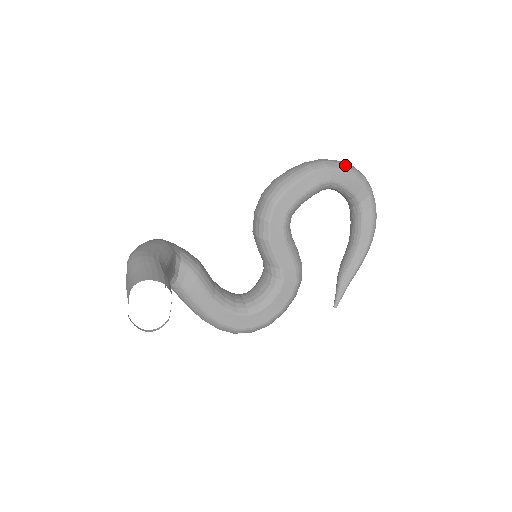
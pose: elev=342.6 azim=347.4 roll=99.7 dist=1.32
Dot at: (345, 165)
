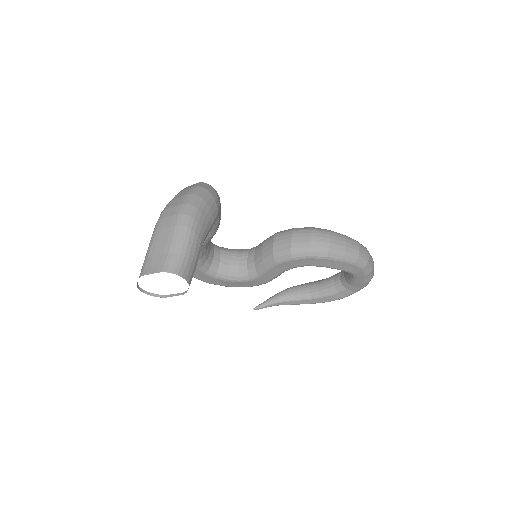
Dot at: (372, 272)
